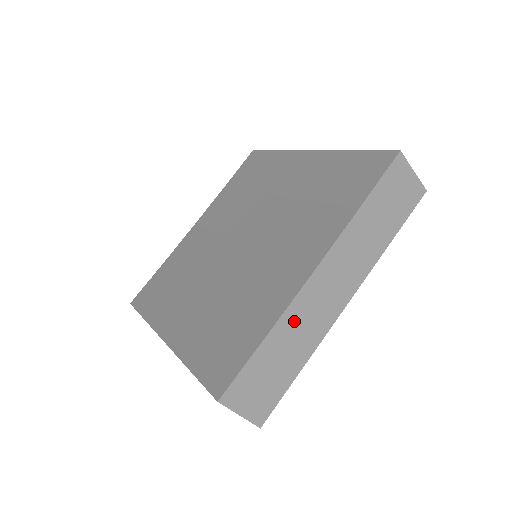
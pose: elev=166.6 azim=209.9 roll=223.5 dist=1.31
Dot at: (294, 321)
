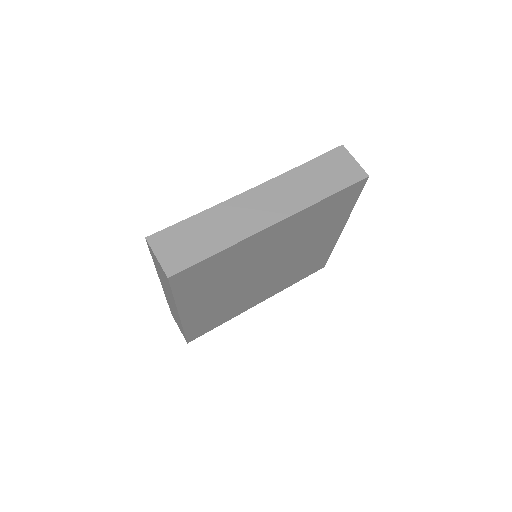
Dot at: (224, 214)
